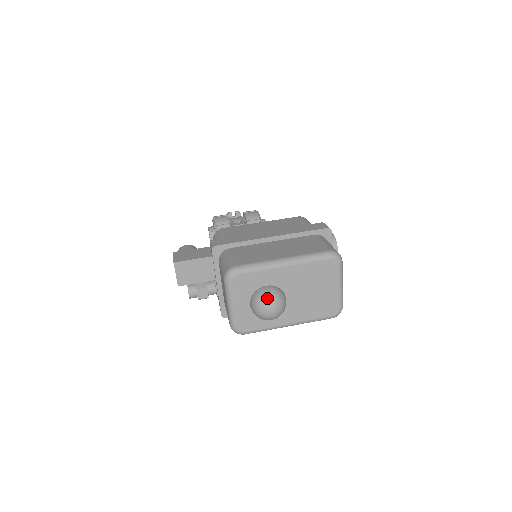
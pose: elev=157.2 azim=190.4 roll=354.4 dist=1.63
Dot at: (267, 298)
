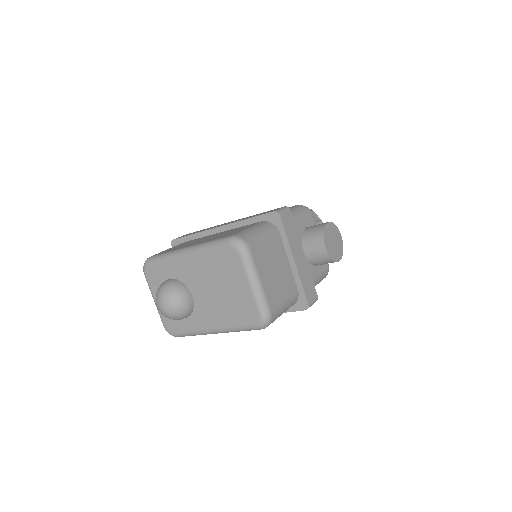
Dot at: (159, 292)
